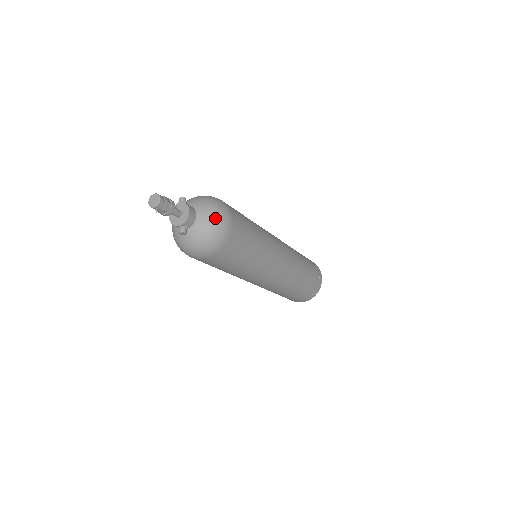
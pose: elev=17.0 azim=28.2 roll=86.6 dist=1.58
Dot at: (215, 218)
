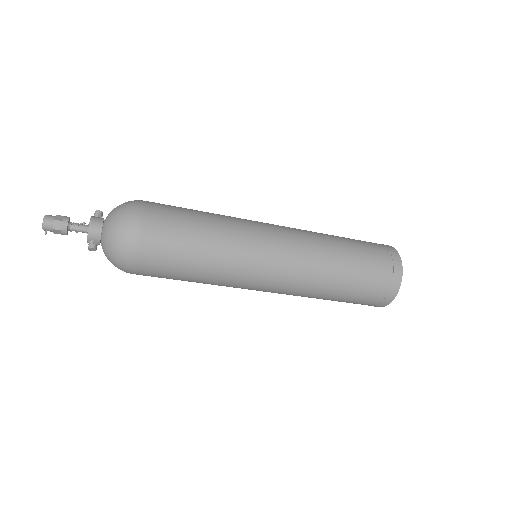
Dot at: (117, 224)
